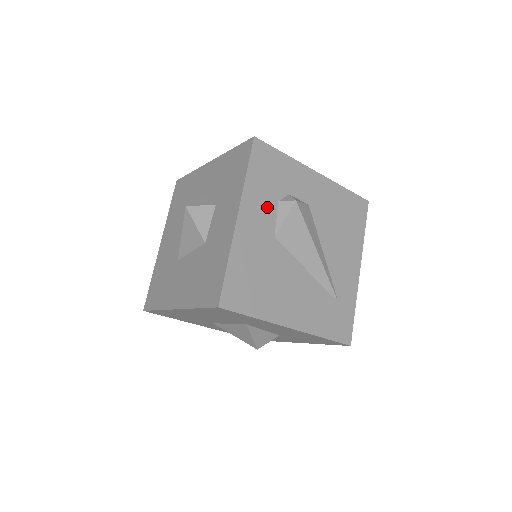
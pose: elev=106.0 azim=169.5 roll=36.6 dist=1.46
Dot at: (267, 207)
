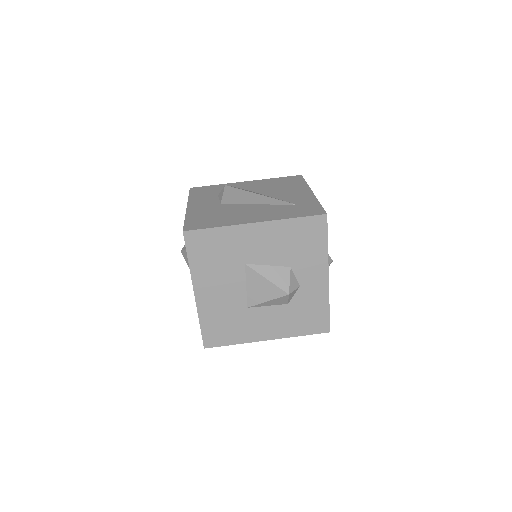
Dot at: (210, 199)
